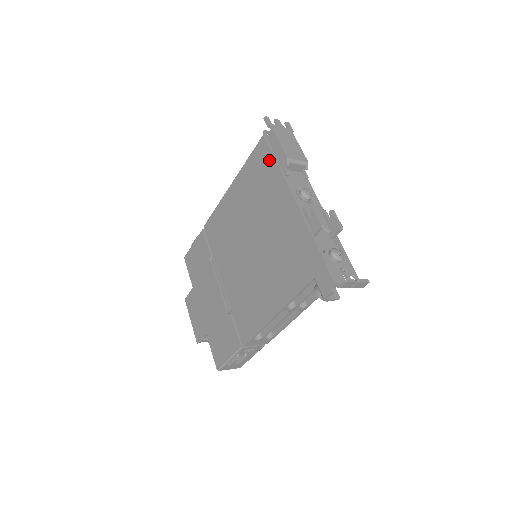
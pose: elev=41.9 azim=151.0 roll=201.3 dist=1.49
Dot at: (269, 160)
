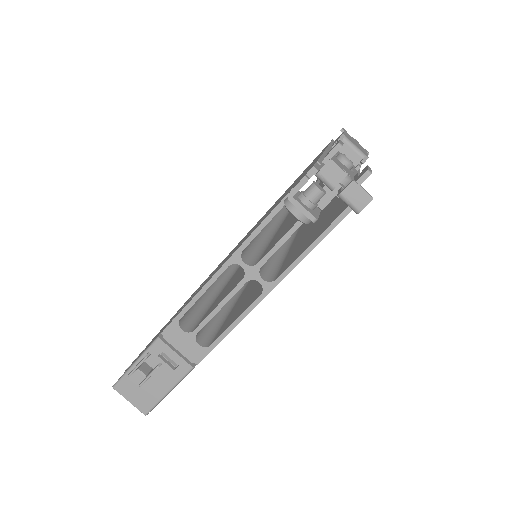
Dot at: occluded
